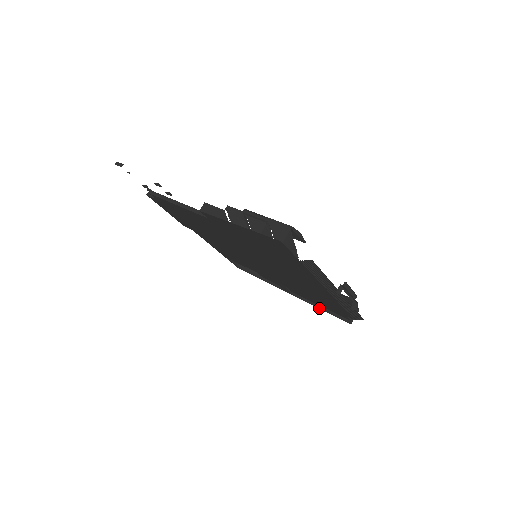
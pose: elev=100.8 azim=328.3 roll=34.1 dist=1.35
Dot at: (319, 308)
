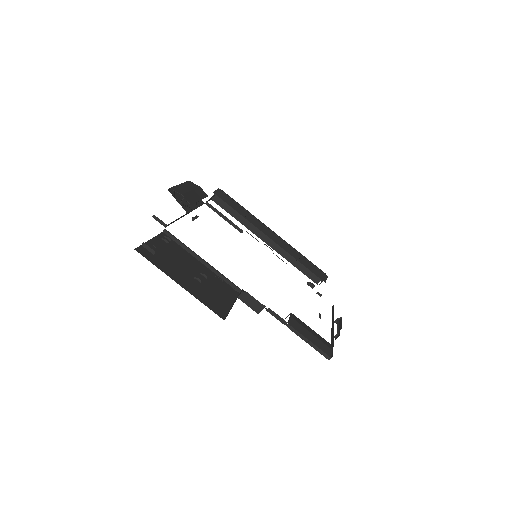
Dot at: (292, 264)
